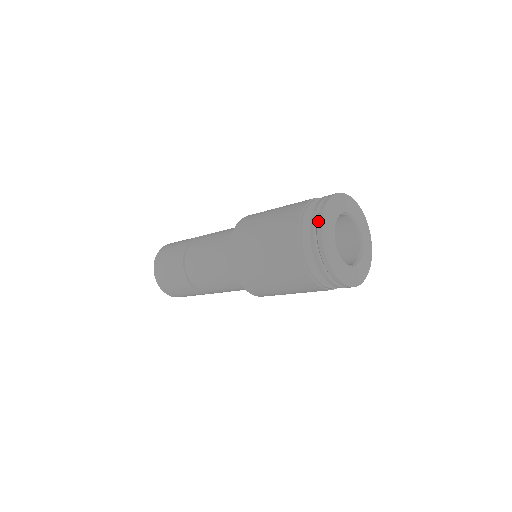
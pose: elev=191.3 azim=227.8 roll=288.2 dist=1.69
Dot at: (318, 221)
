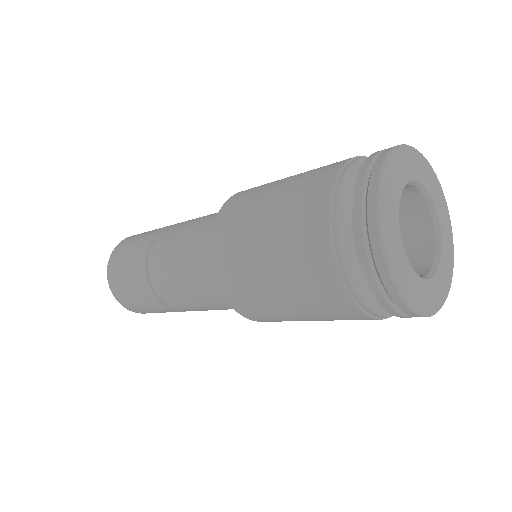
Dot at: (371, 180)
